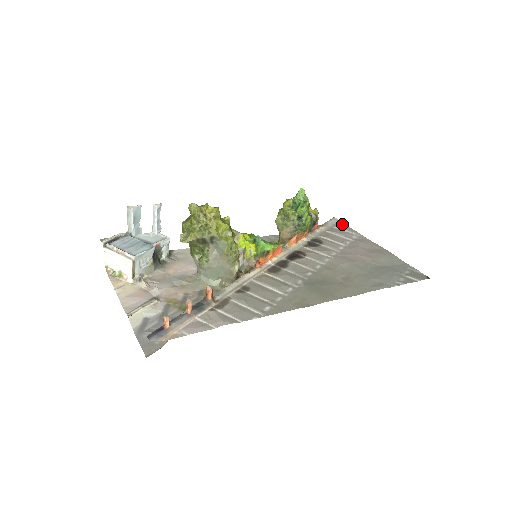
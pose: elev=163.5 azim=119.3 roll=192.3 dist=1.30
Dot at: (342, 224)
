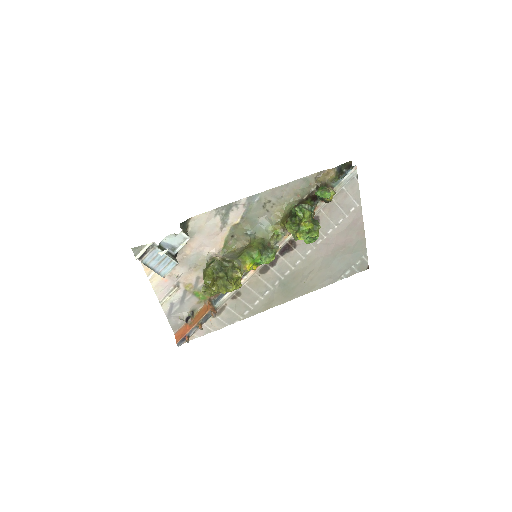
Dot at: (356, 182)
